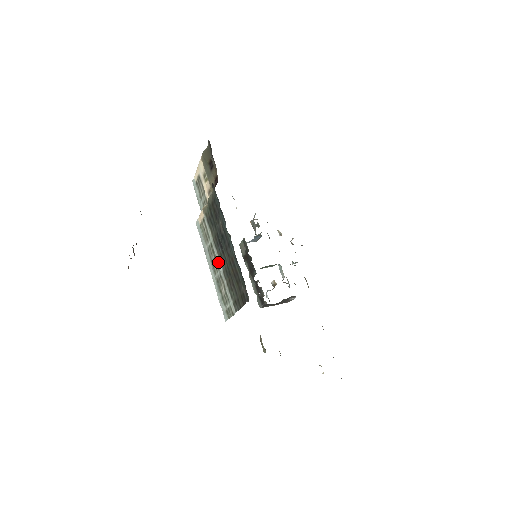
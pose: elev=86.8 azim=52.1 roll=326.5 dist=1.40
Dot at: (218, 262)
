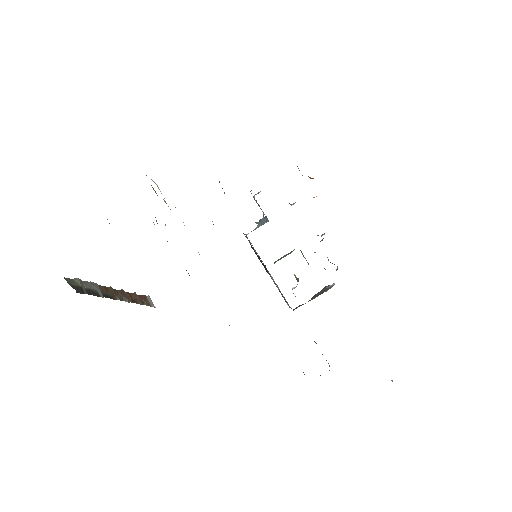
Dot at: occluded
